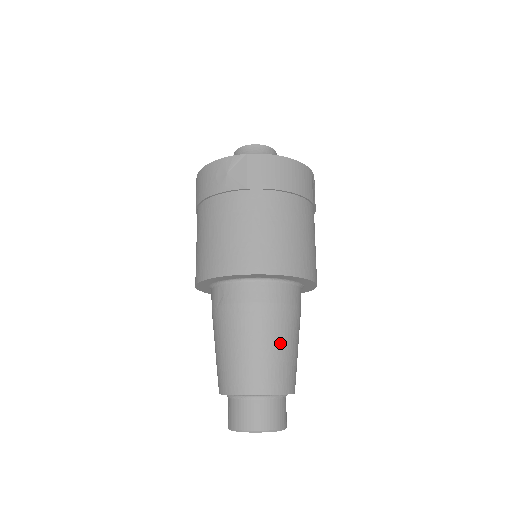
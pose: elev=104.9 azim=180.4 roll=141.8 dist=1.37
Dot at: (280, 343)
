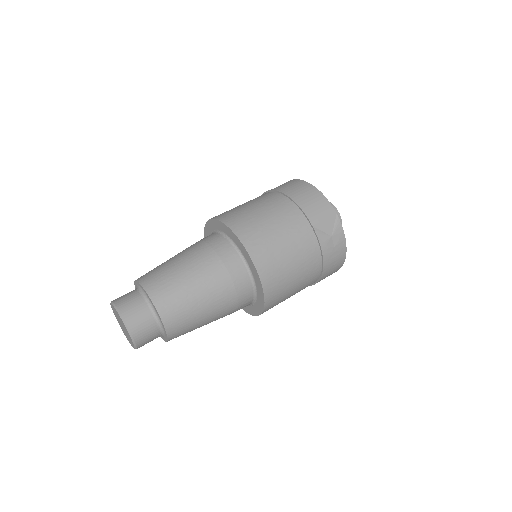
Dot at: (185, 268)
